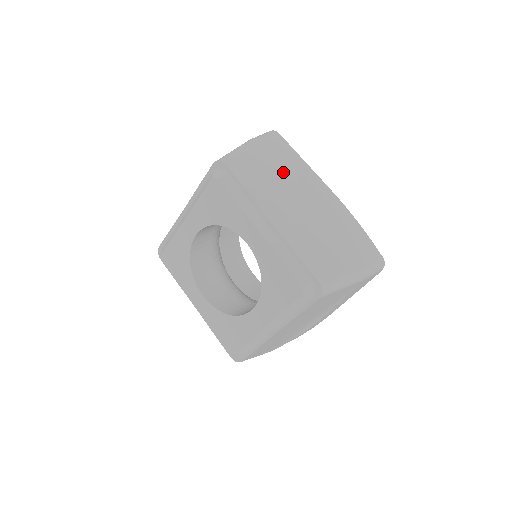
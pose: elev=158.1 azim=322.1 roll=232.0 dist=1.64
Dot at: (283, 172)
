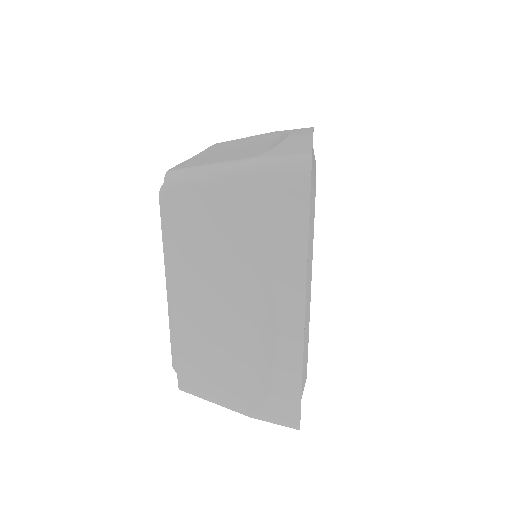
Dot at: (269, 136)
